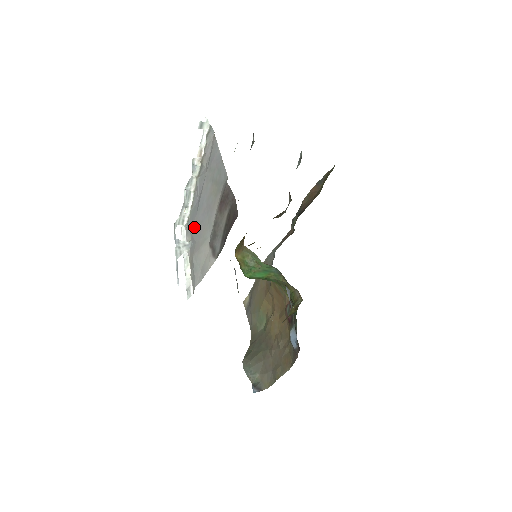
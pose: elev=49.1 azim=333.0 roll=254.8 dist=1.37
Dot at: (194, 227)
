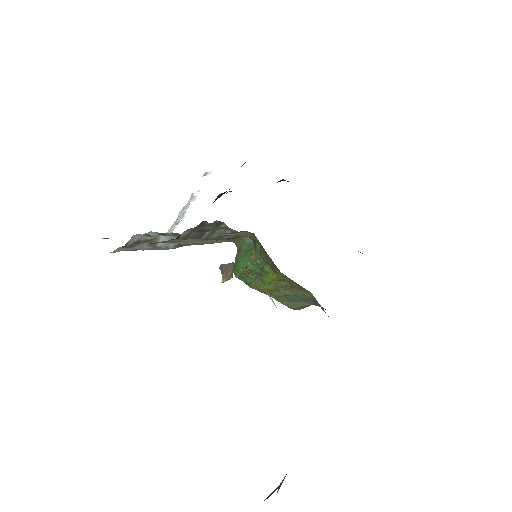
Dot at: occluded
